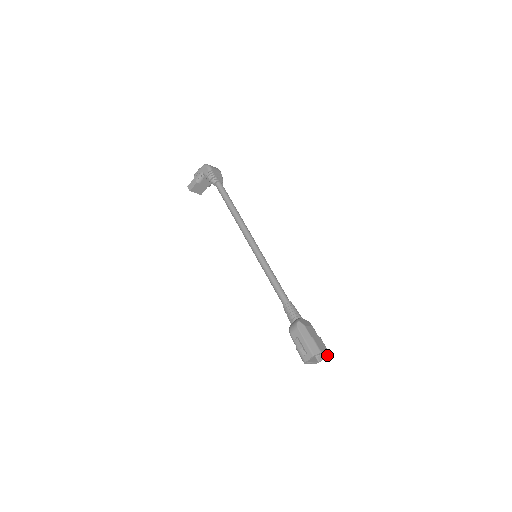
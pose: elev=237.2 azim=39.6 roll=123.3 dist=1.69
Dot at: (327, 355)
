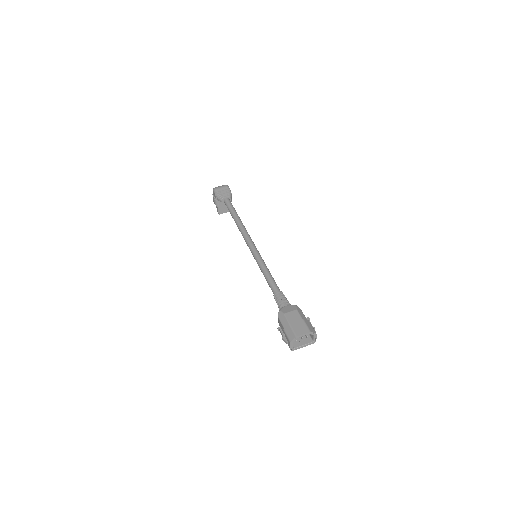
Dot at: (314, 334)
